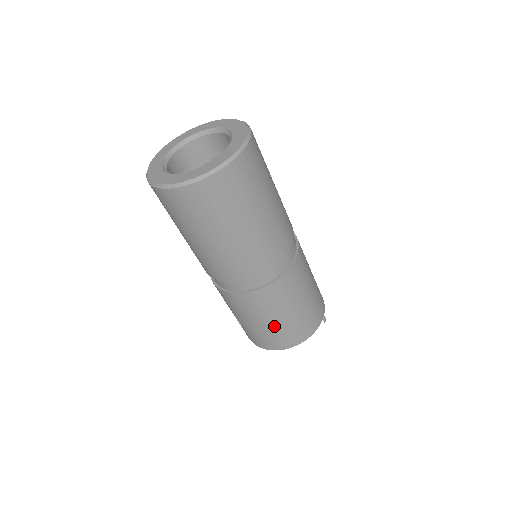
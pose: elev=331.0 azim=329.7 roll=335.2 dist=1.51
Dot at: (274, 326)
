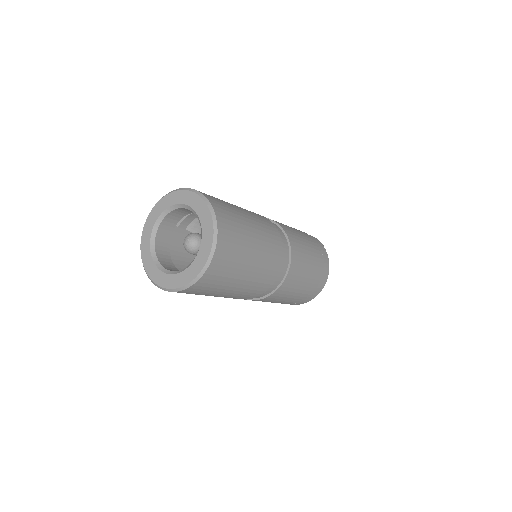
Dot at: (305, 289)
